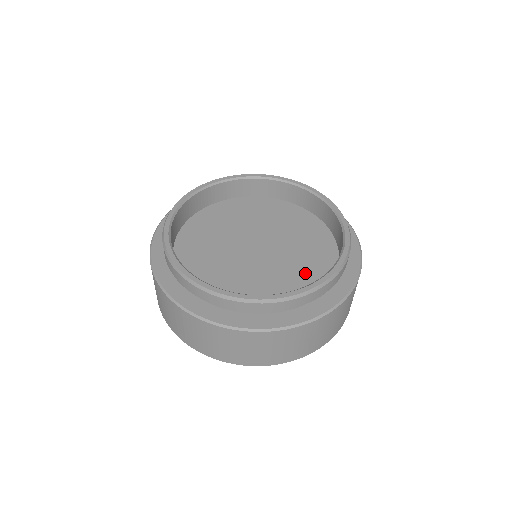
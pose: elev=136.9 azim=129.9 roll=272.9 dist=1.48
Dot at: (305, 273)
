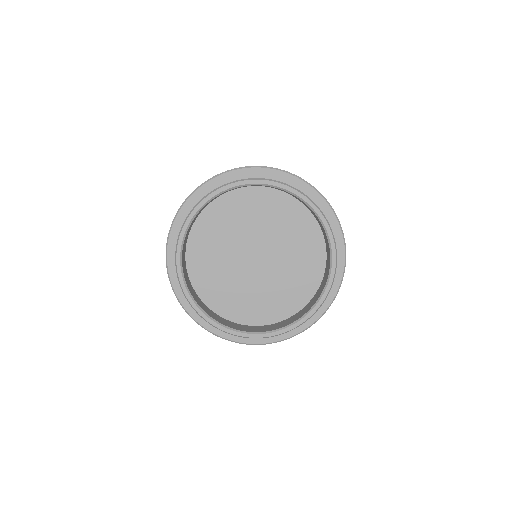
Dot at: (263, 305)
